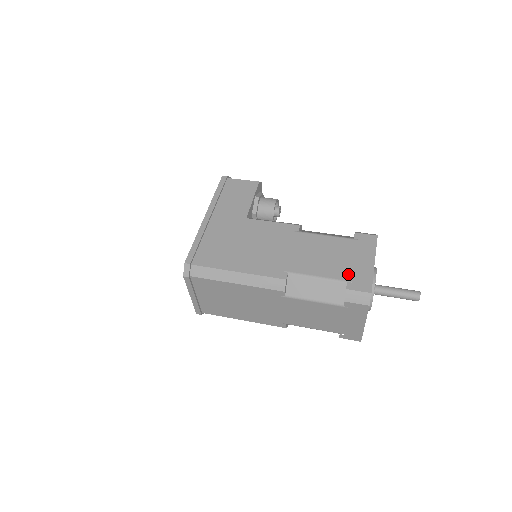
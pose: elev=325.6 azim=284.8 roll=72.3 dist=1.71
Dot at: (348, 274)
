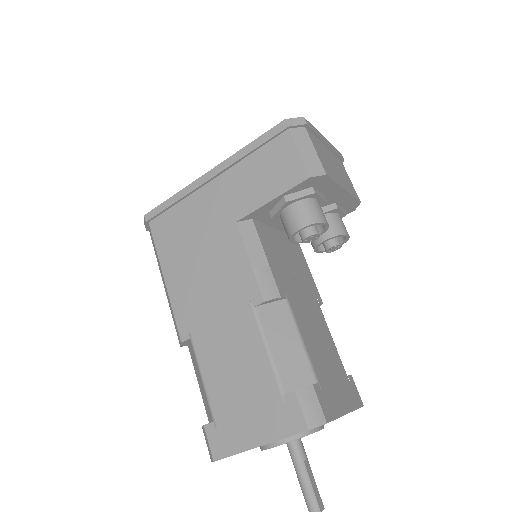
Dot at: (224, 417)
